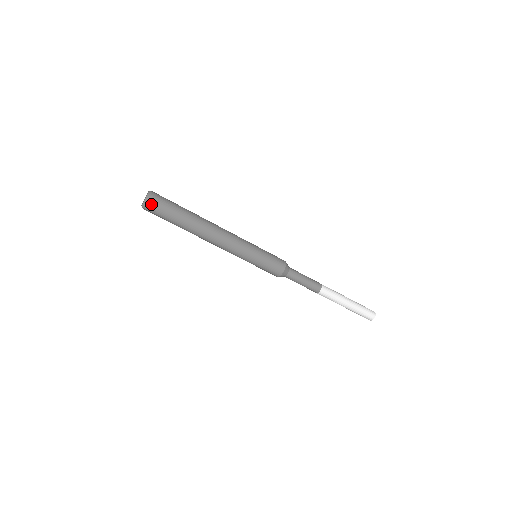
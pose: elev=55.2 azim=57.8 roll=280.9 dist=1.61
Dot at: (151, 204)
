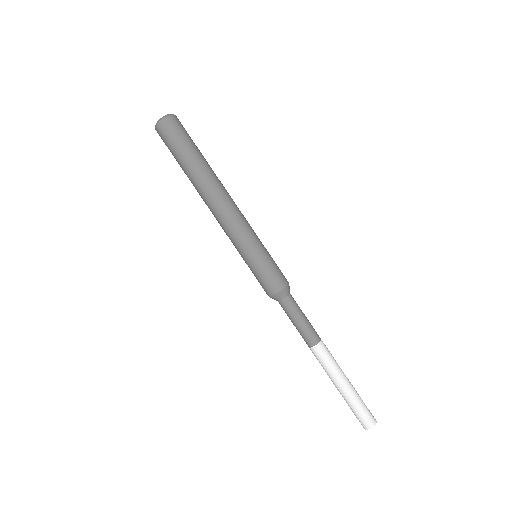
Dot at: (171, 122)
